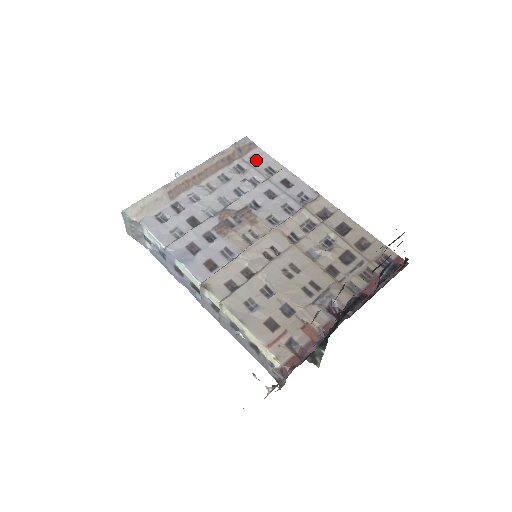
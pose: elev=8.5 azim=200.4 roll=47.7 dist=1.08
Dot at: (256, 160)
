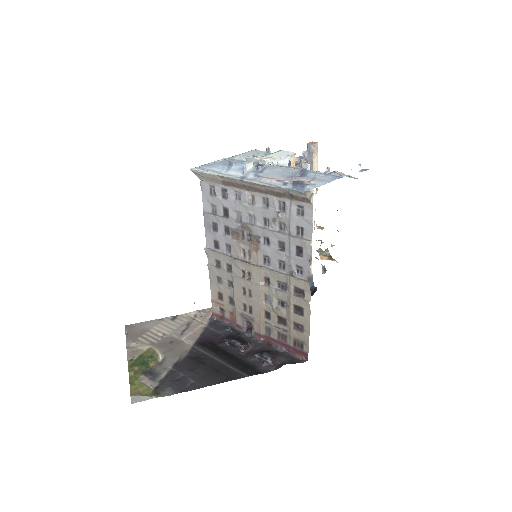
Dot at: (299, 212)
